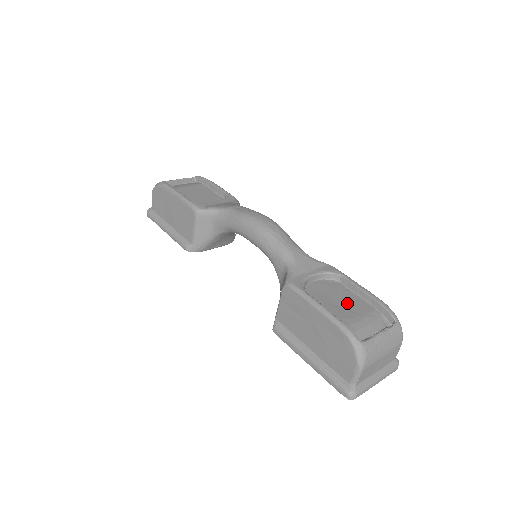
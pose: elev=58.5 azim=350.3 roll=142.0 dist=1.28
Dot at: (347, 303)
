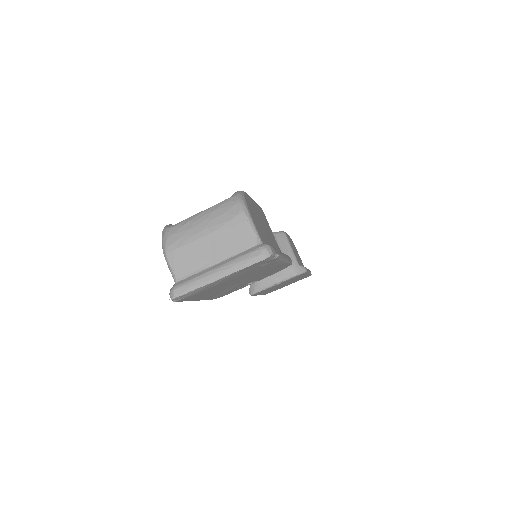
Dot at: occluded
